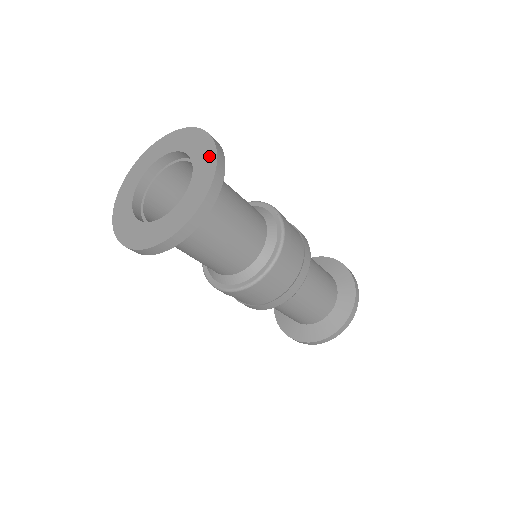
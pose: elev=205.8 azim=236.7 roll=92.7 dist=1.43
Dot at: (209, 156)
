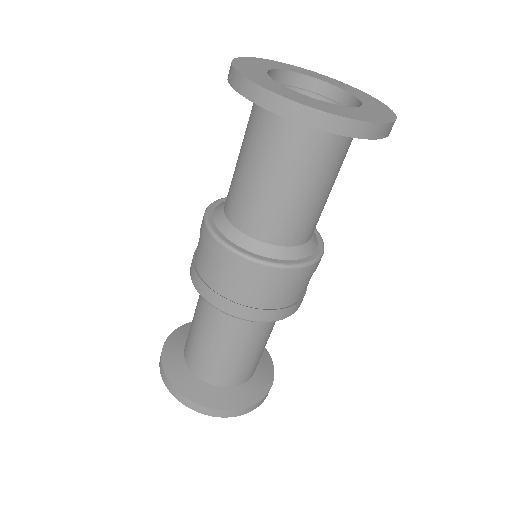
Dot at: (375, 101)
